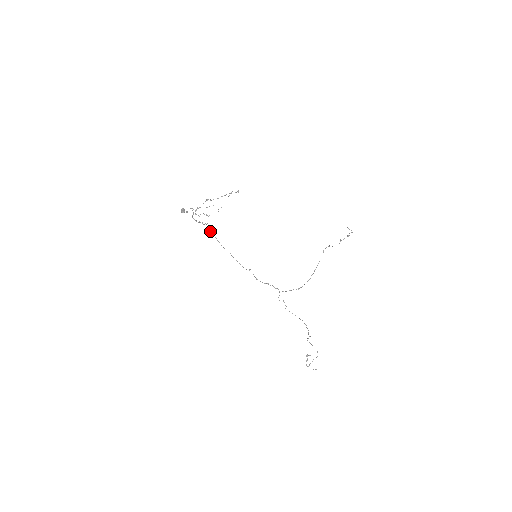
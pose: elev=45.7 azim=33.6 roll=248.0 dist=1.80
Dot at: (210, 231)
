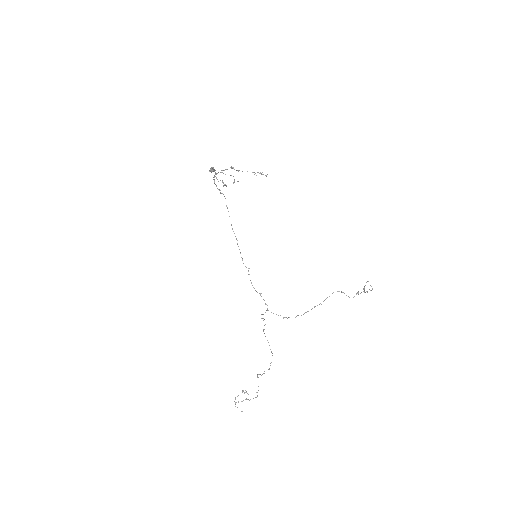
Dot at: occluded
